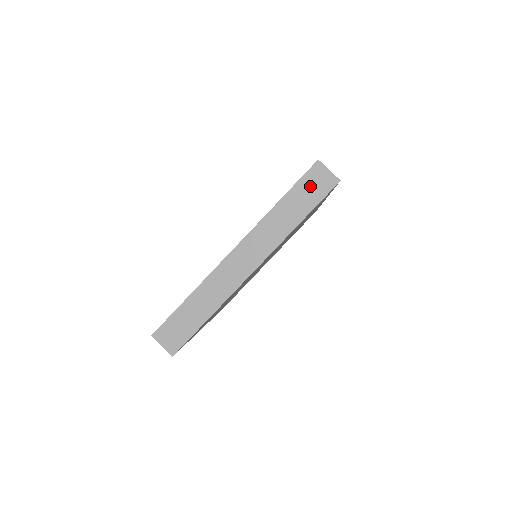
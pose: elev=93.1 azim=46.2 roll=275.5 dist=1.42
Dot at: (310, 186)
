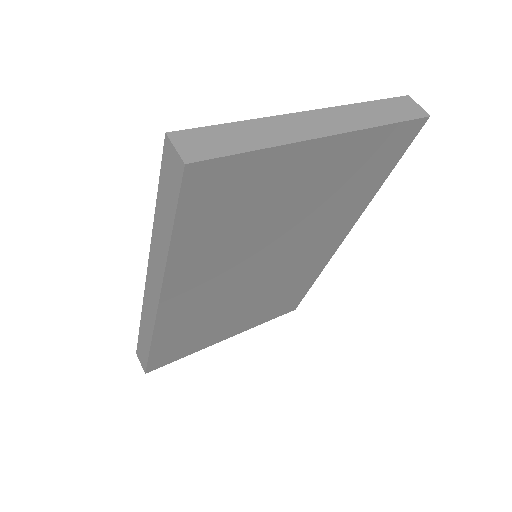
Dot at: (400, 106)
